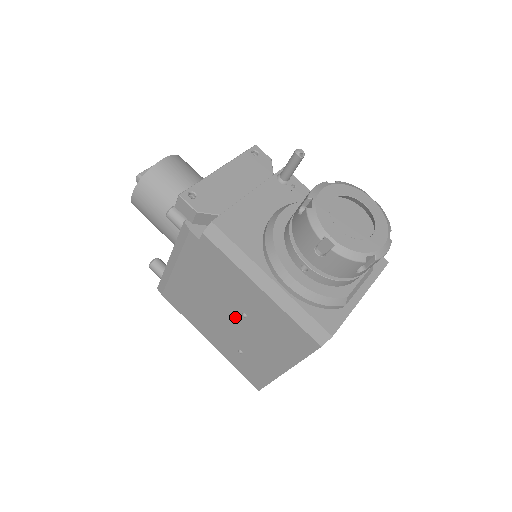
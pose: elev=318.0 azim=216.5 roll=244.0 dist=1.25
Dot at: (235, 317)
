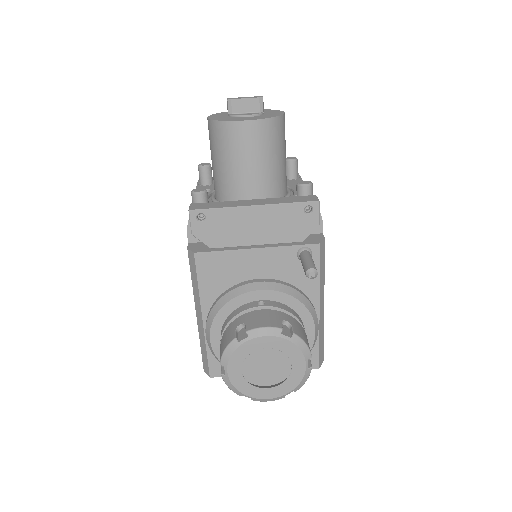
Dot at: occluded
